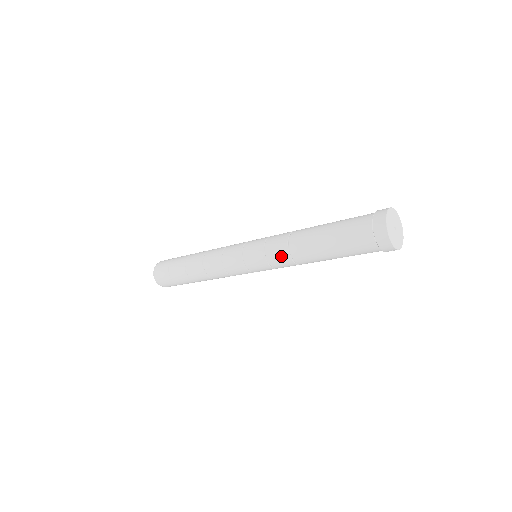
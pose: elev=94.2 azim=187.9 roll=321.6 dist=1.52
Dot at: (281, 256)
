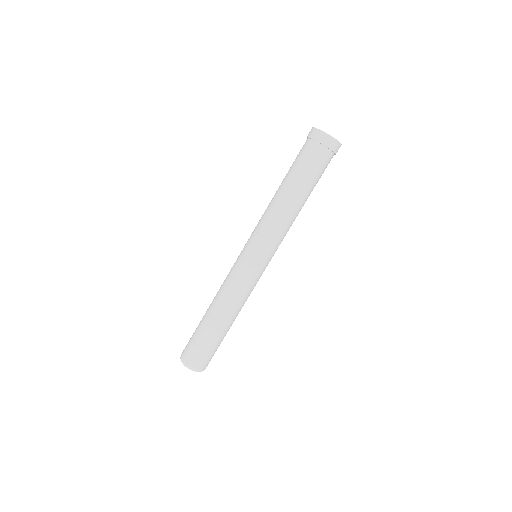
Dot at: (275, 225)
